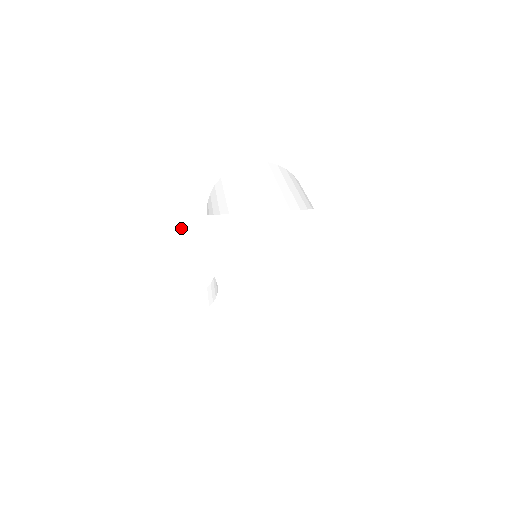
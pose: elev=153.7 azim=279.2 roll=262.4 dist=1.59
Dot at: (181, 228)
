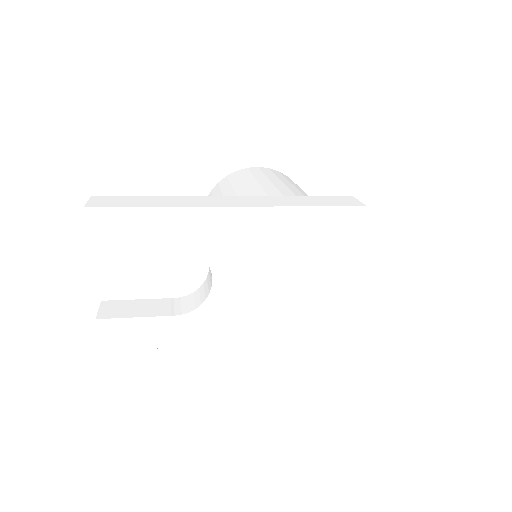
Dot at: (173, 203)
